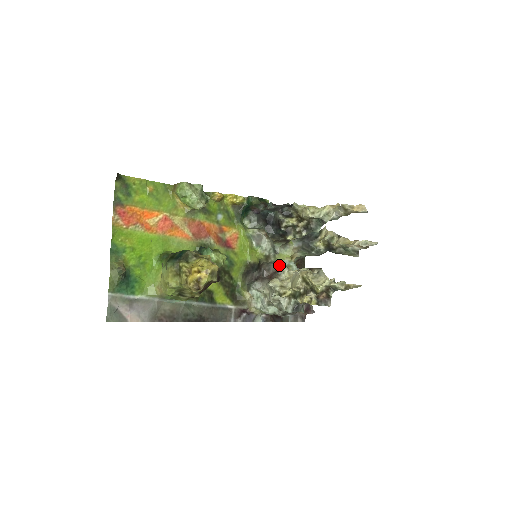
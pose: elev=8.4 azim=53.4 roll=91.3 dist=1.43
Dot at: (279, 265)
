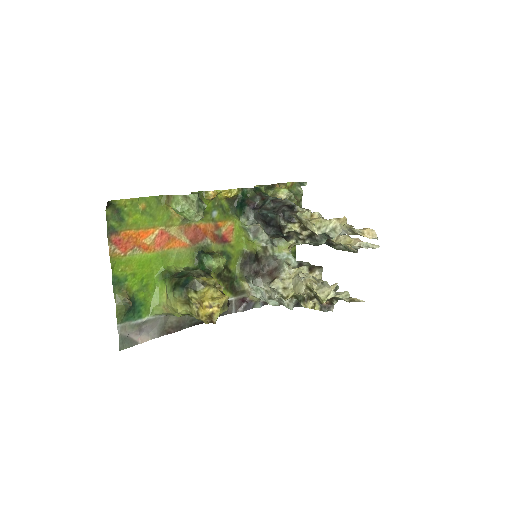
Dot at: (279, 262)
